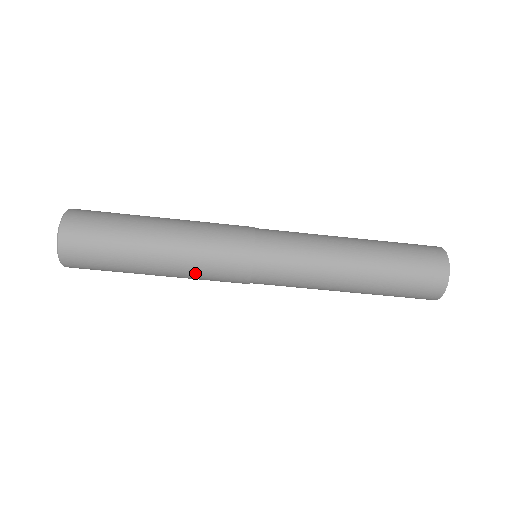
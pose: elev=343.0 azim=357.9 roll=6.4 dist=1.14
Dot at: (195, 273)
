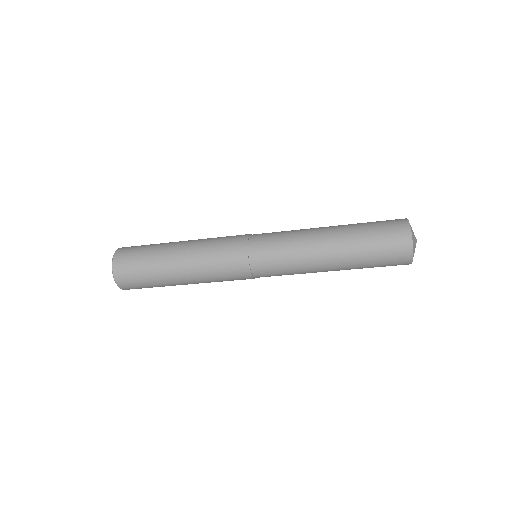
Dot at: occluded
